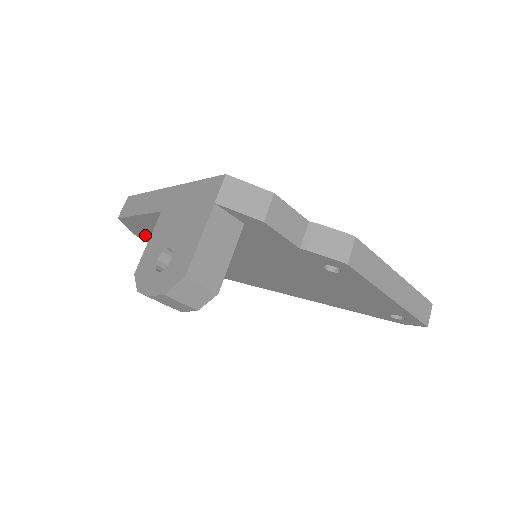
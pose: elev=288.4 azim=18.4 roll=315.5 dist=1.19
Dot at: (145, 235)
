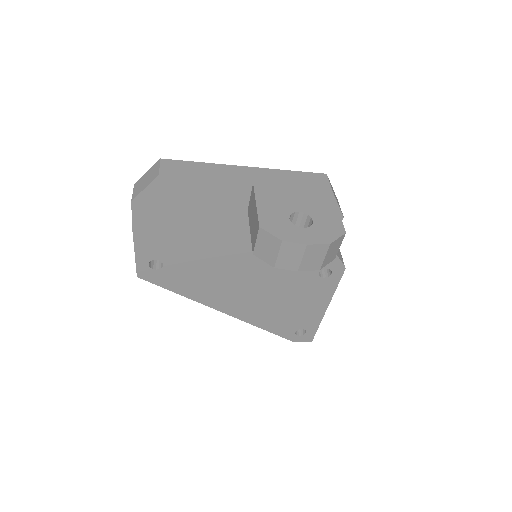
Dot at: (152, 206)
